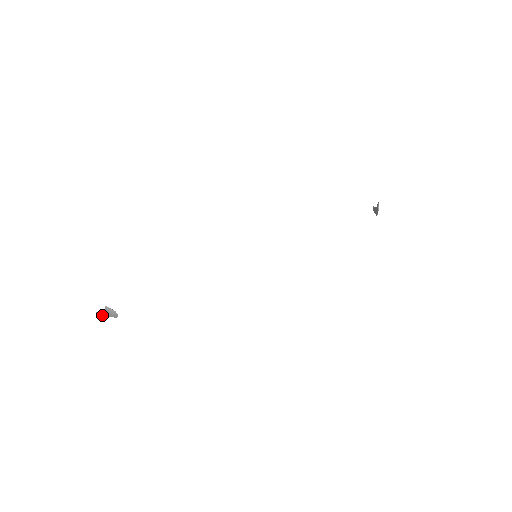
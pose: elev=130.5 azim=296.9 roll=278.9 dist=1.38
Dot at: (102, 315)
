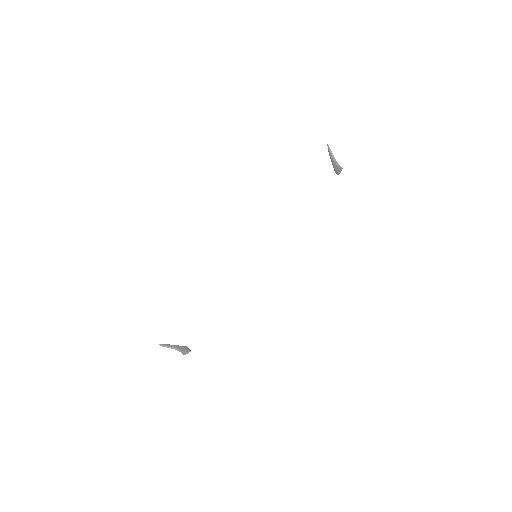
Dot at: (170, 347)
